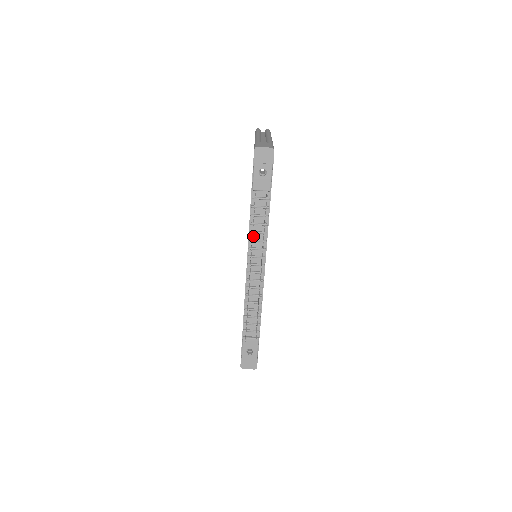
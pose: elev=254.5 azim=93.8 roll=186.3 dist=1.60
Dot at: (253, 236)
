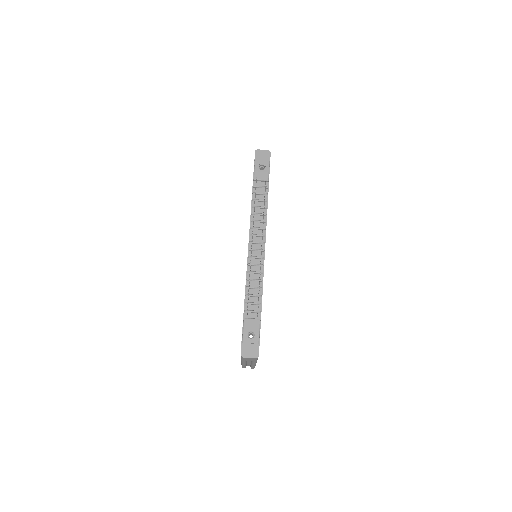
Dot at: (254, 218)
